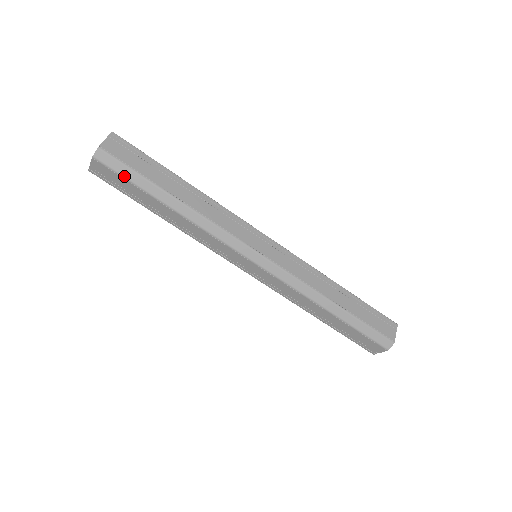
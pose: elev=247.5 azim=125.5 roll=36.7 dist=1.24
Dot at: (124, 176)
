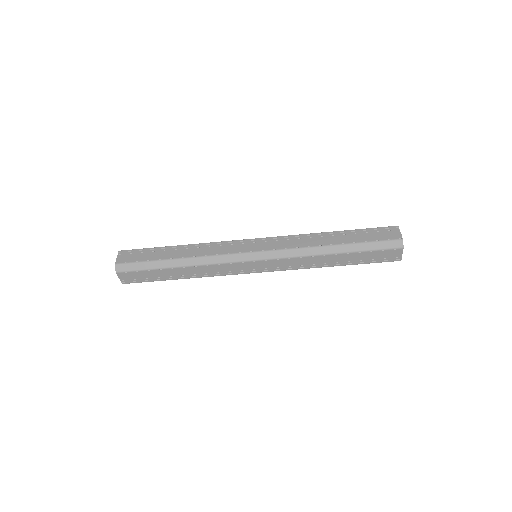
Dot at: (140, 269)
